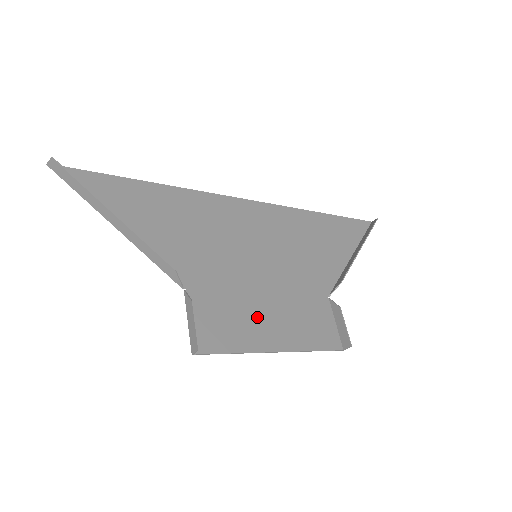
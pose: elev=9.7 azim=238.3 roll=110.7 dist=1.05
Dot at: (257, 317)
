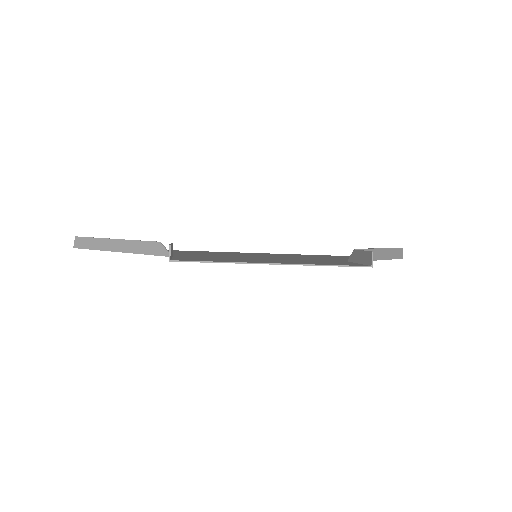
Dot at: (252, 260)
